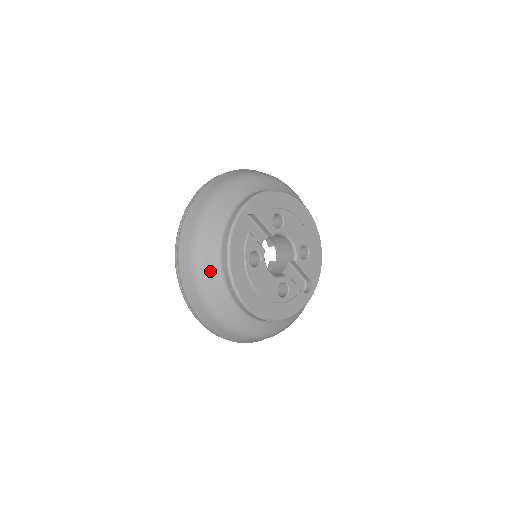
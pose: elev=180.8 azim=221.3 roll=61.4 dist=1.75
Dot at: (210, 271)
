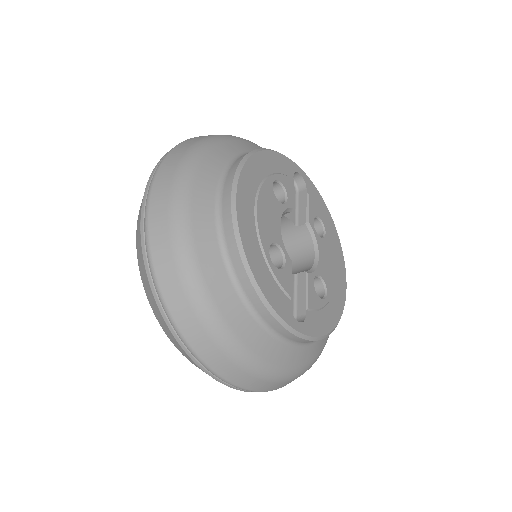
Dot at: (229, 146)
